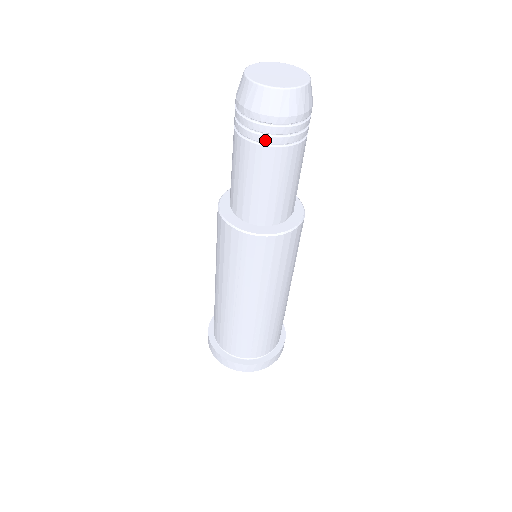
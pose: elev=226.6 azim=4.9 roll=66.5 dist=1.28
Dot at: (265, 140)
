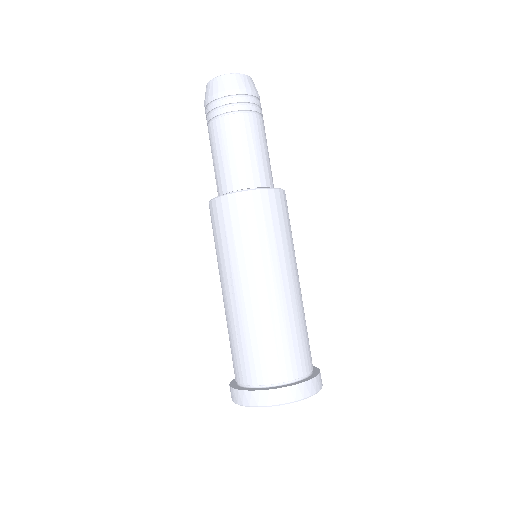
Dot at: (208, 119)
